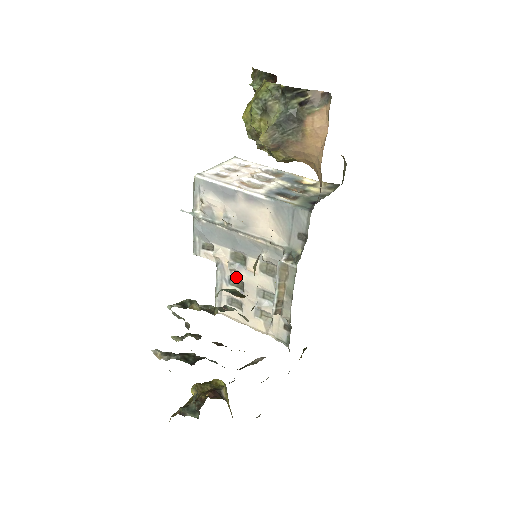
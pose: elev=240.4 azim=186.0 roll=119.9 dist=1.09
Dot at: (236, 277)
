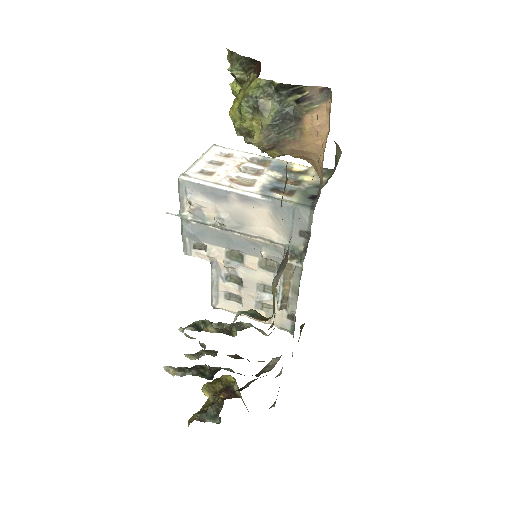
Dot at: (233, 274)
